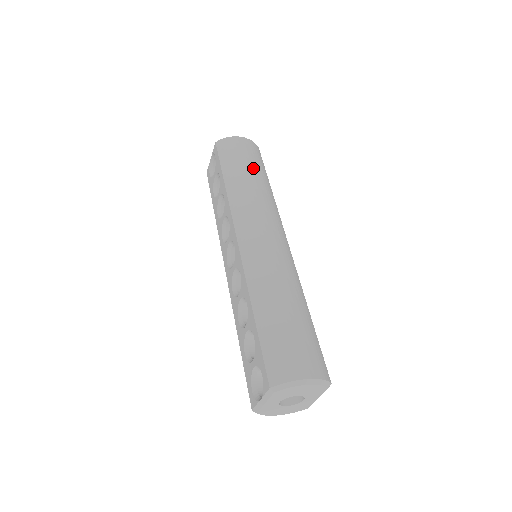
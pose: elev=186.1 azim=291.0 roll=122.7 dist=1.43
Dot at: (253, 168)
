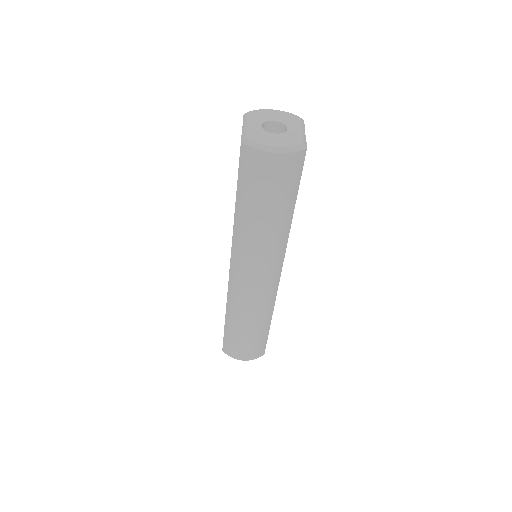
Dot at: occluded
